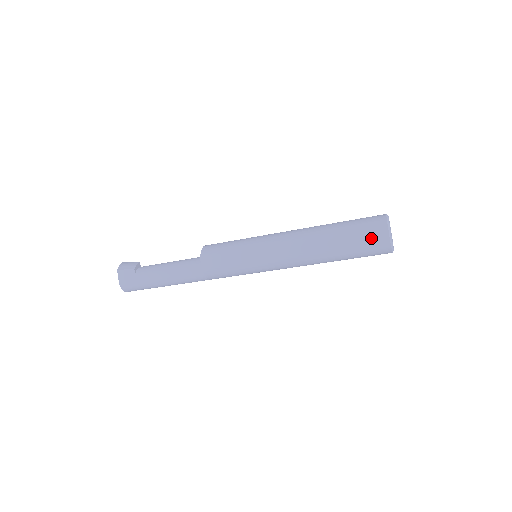
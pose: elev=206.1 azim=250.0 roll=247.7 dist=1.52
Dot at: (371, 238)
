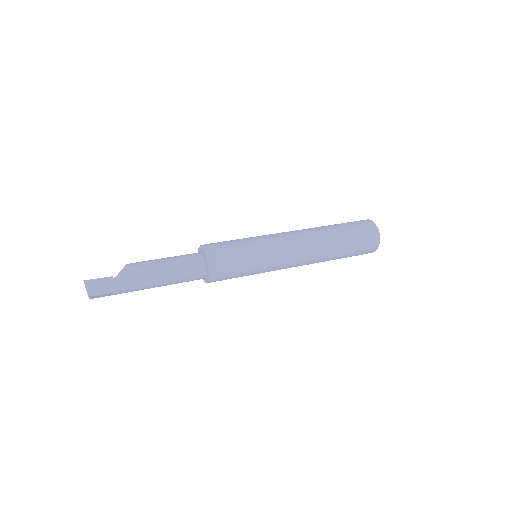
Dot at: occluded
